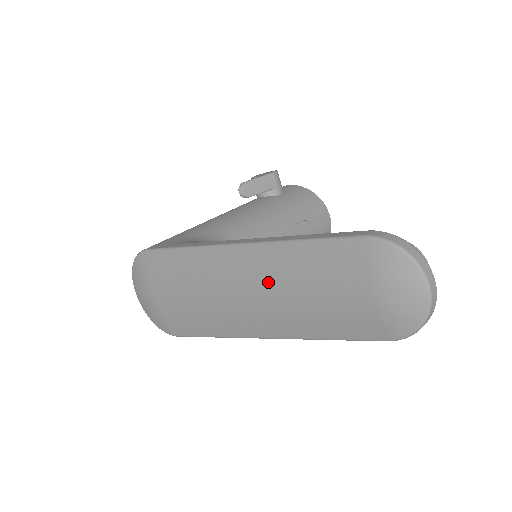
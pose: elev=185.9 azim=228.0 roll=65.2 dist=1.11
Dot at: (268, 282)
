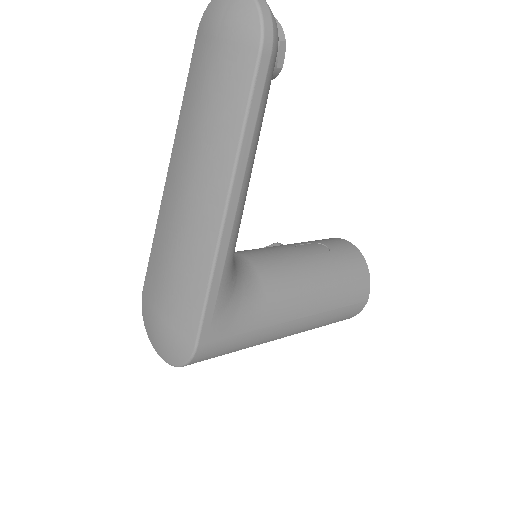
Dot at: (185, 151)
